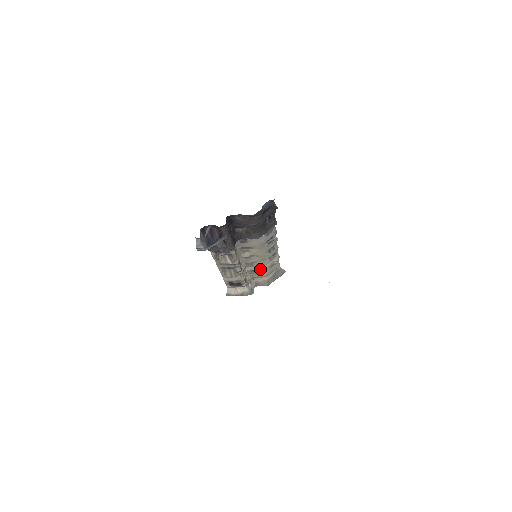
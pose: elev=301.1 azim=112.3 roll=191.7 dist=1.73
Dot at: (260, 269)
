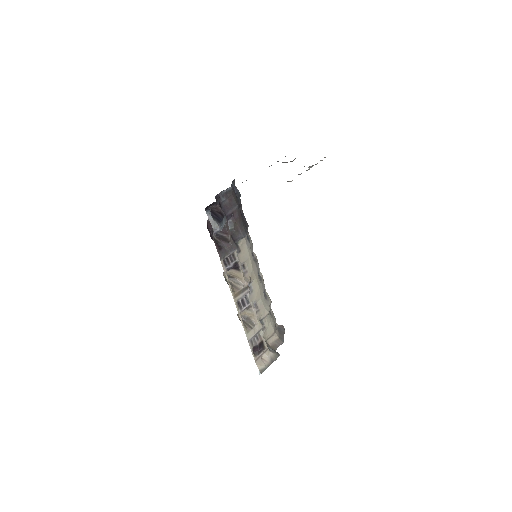
Dot at: (265, 314)
